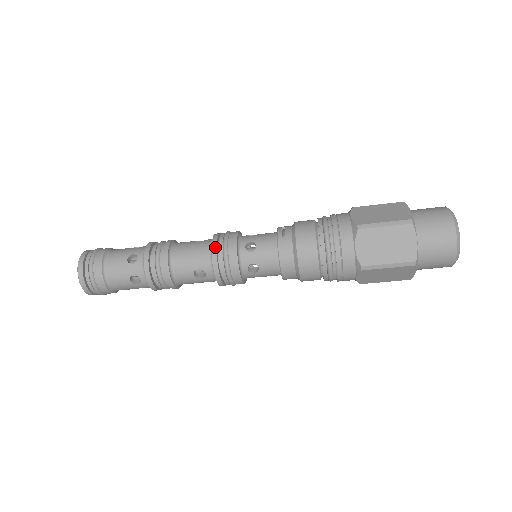
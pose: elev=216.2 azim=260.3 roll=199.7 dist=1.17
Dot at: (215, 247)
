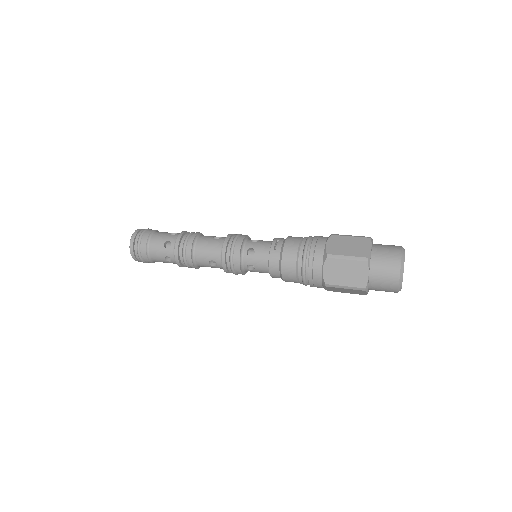
Dot at: (225, 248)
